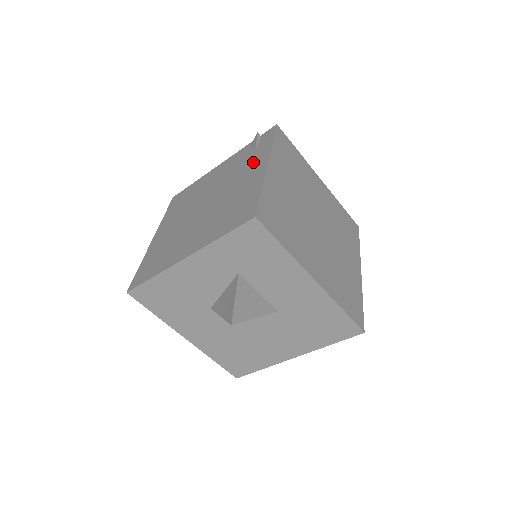
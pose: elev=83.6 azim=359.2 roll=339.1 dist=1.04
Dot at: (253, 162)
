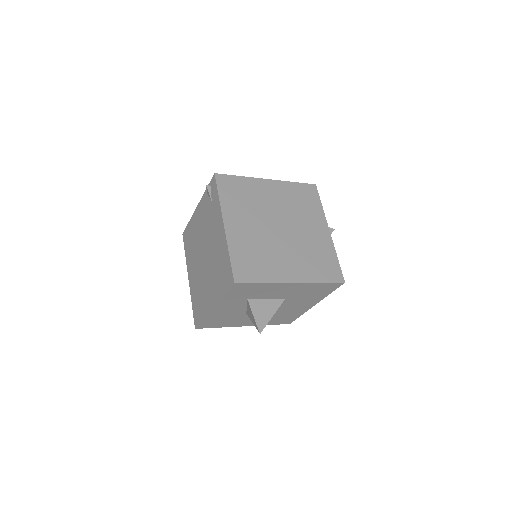
Dot at: (215, 218)
